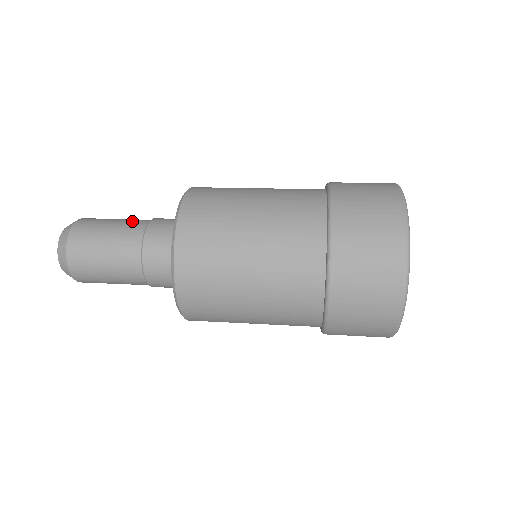
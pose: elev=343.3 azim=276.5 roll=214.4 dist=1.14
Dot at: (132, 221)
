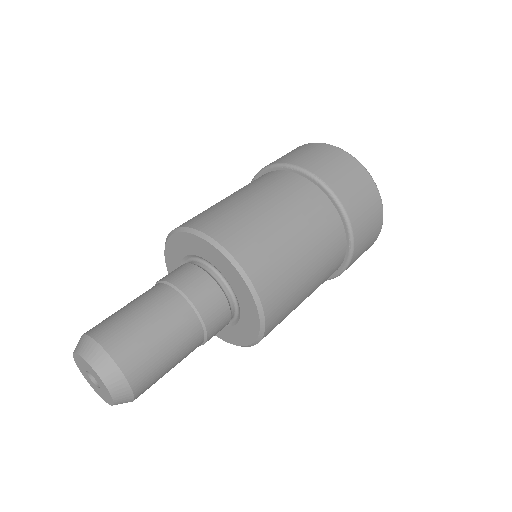
Dot at: (179, 324)
